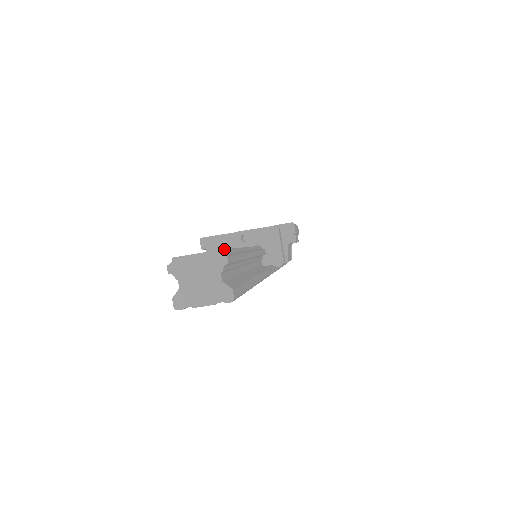
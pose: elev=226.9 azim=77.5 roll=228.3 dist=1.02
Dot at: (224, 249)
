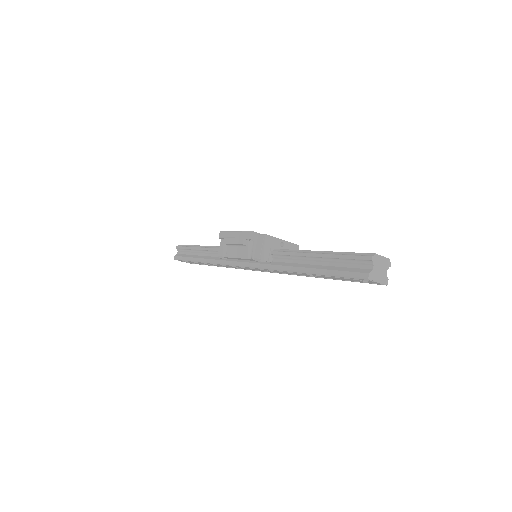
Dot at: occluded
